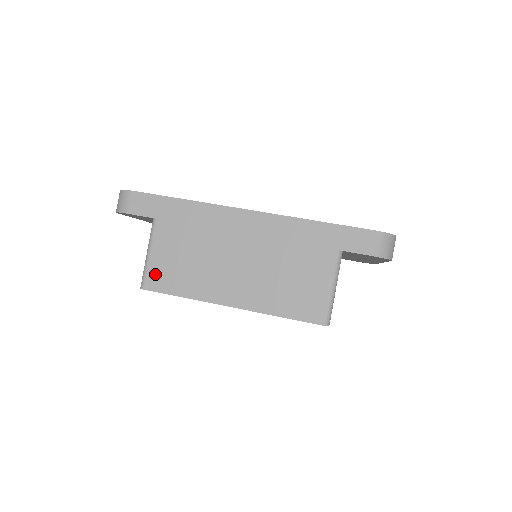
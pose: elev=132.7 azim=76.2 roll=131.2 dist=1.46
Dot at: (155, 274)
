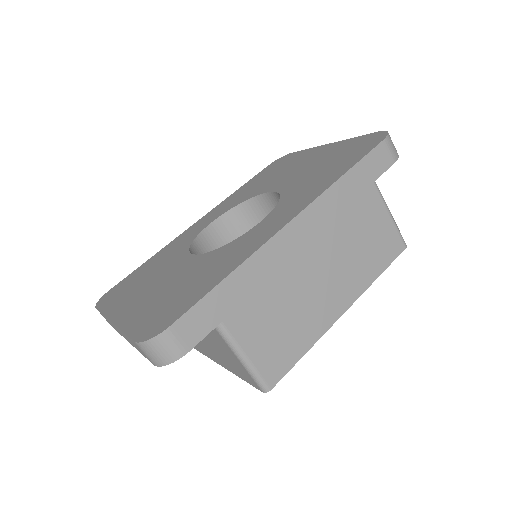
Dot at: (268, 366)
